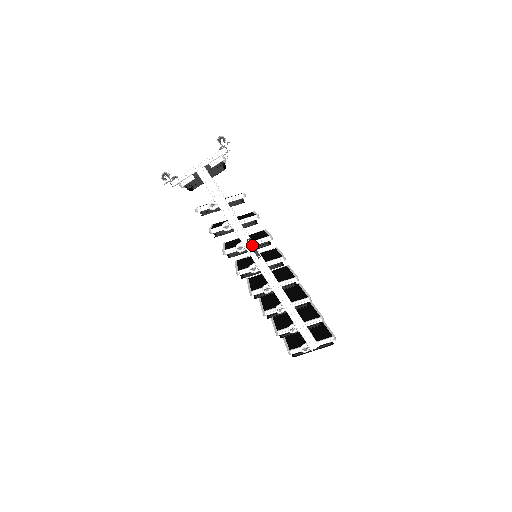
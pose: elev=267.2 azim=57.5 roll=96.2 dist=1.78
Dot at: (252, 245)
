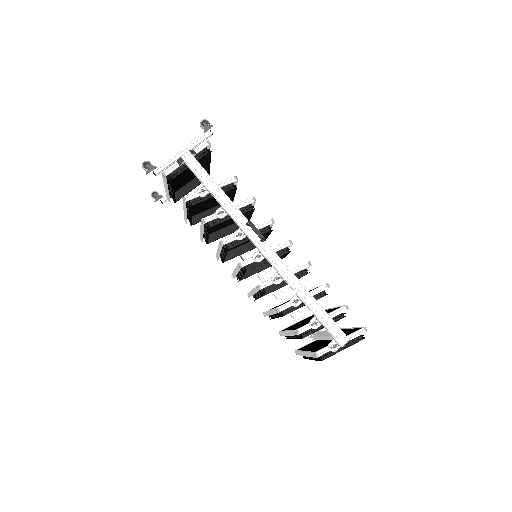
Dot at: (253, 227)
